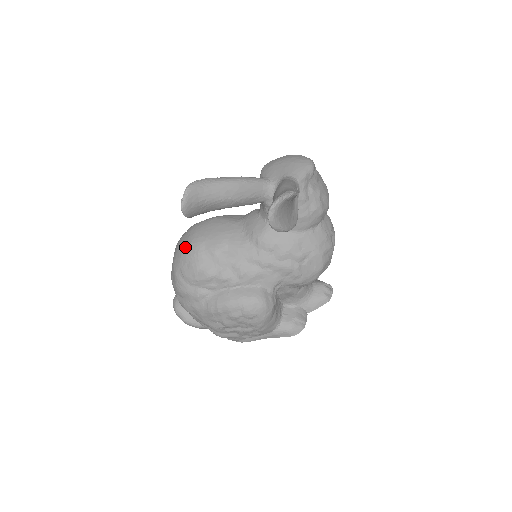
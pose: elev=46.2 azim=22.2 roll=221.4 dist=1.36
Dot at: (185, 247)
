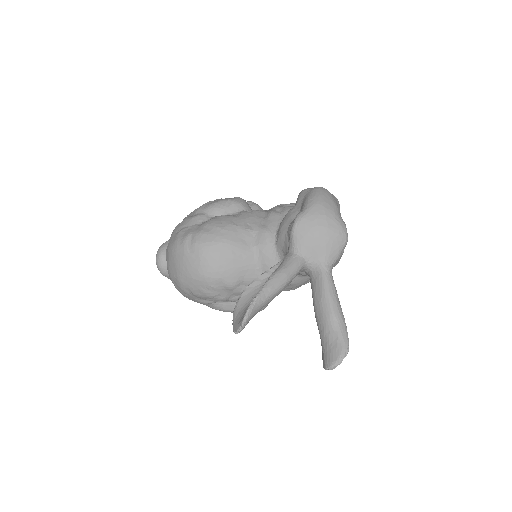
Dot at: (197, 277)
